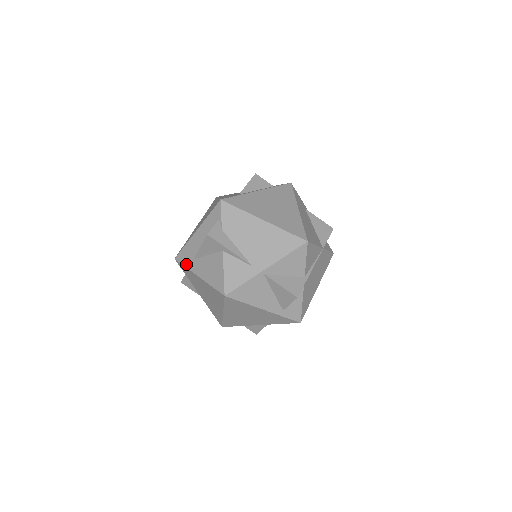
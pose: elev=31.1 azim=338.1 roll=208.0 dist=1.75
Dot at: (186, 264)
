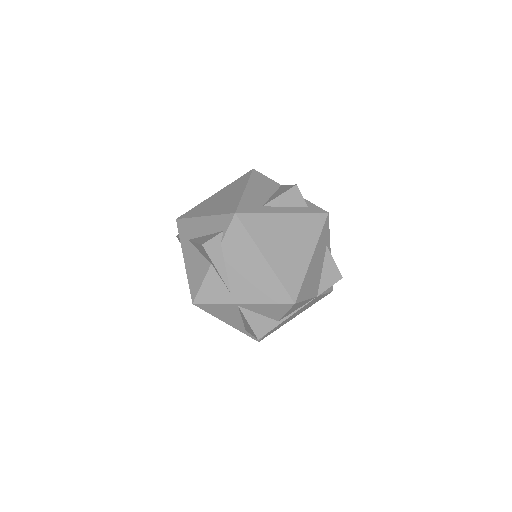
Dot at: (181, 237)
